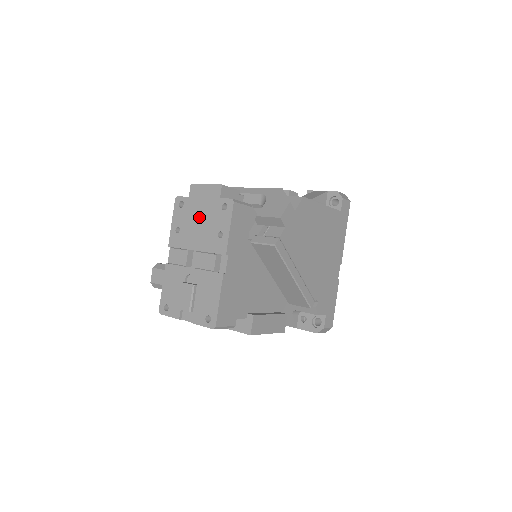
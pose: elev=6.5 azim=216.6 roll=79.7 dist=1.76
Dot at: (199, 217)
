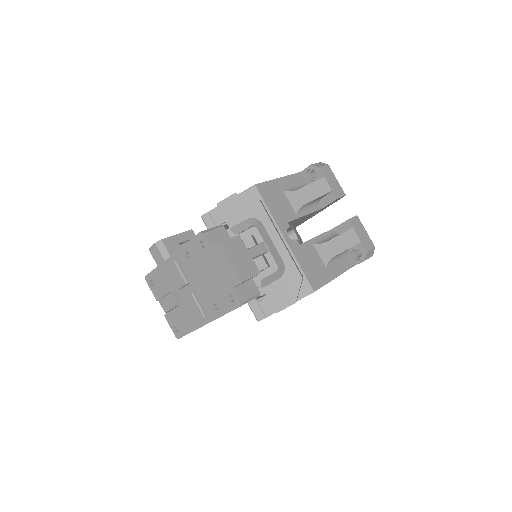
Dot at: (209, 274)
